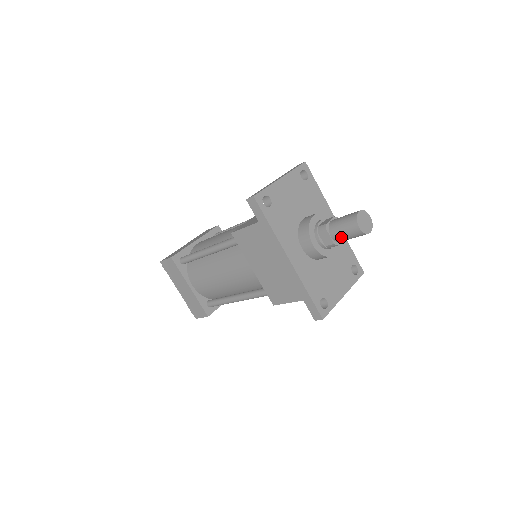
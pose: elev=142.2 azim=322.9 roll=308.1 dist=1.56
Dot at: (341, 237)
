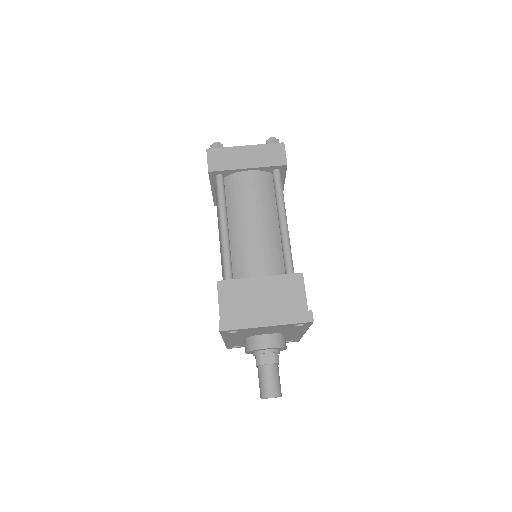
Dot at: occluded
